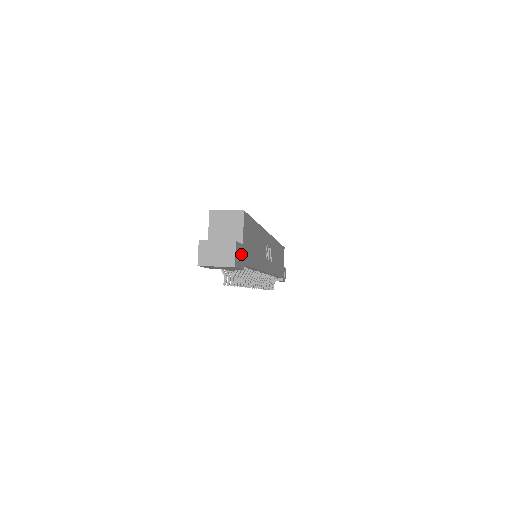
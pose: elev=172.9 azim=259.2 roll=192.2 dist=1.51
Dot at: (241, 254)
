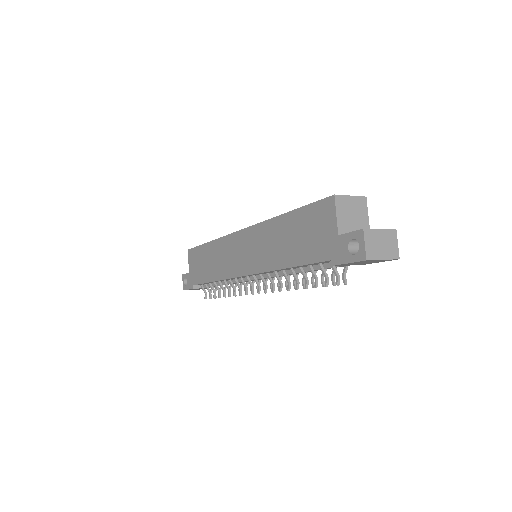
Dot at: occluded
